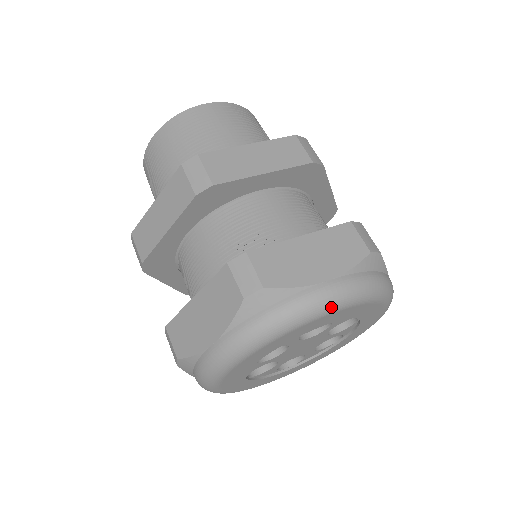
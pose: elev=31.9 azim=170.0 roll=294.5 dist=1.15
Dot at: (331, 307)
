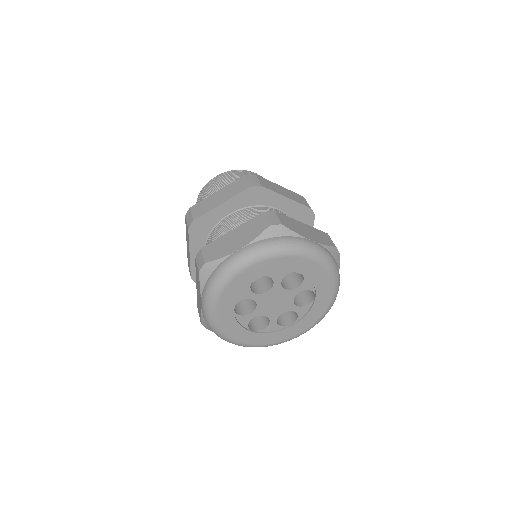
Dot at: (312, 253)
